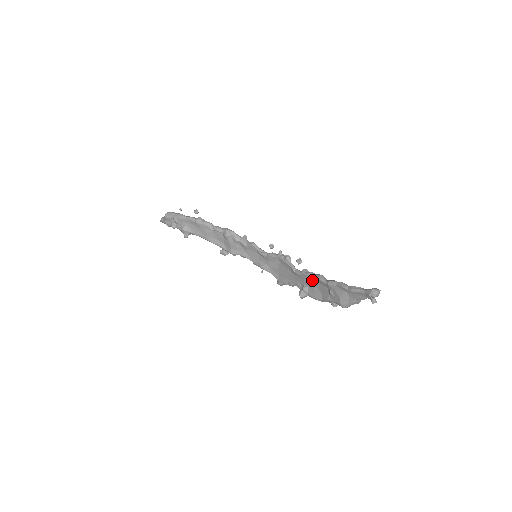
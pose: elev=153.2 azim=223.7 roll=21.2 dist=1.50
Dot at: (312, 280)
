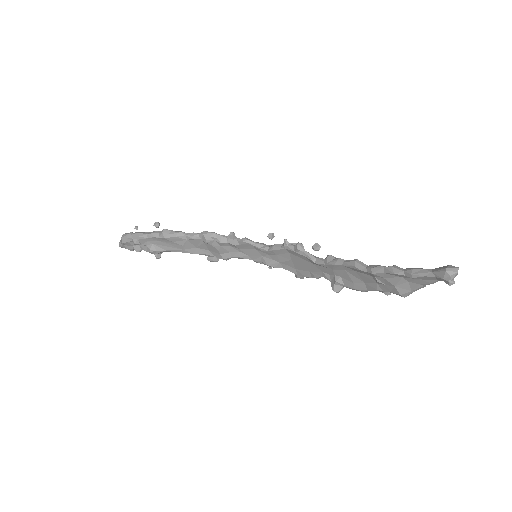
Dot at: (344, 269)
